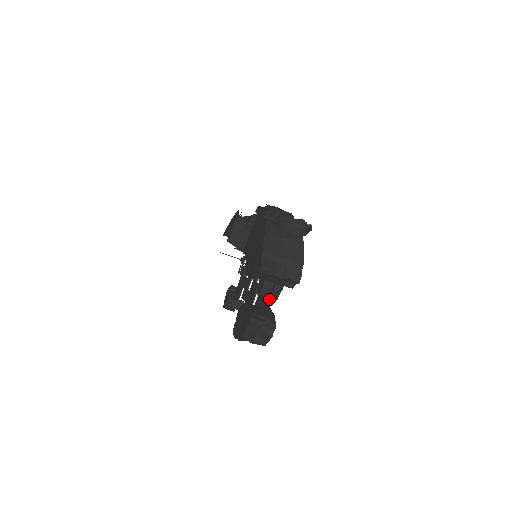
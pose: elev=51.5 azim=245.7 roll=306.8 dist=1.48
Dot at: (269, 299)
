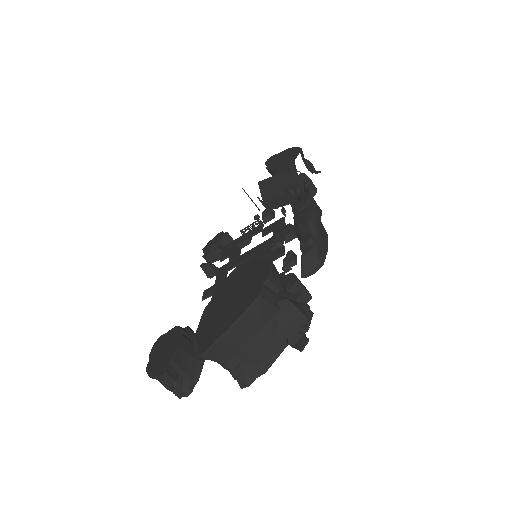
Dot at: occluded
